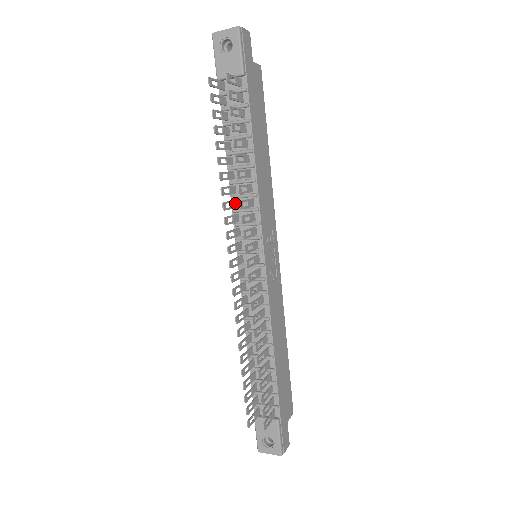
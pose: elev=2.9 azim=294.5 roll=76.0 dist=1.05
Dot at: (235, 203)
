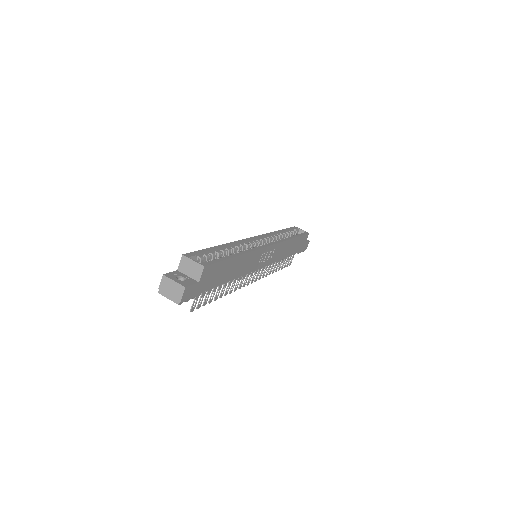
Dot at: occluded
